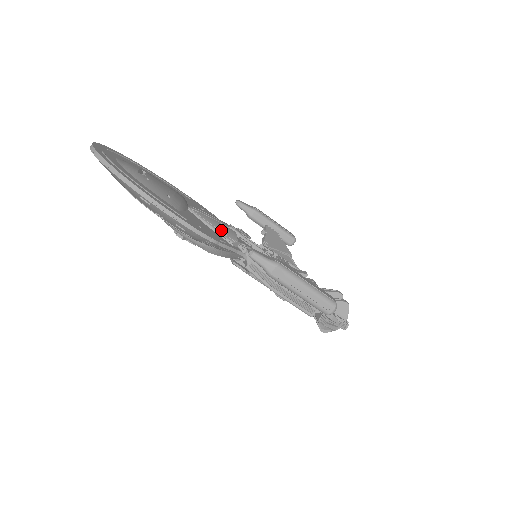
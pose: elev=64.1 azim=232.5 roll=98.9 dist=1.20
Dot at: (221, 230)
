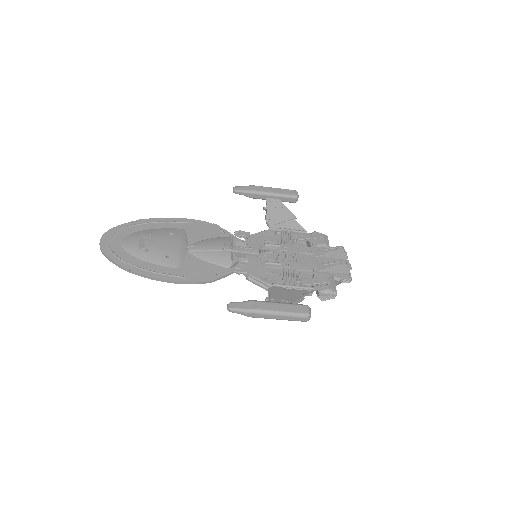
Dot at: (216, 261)
